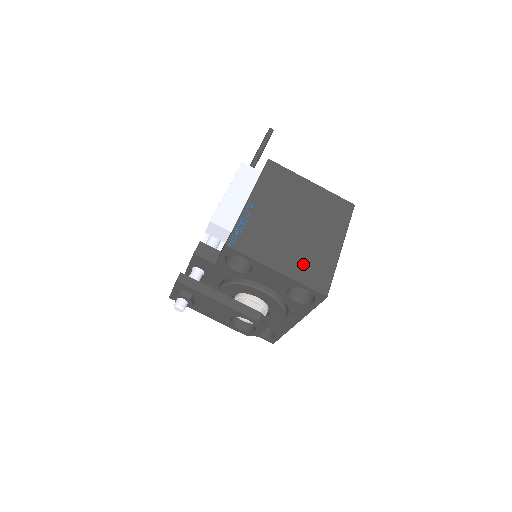
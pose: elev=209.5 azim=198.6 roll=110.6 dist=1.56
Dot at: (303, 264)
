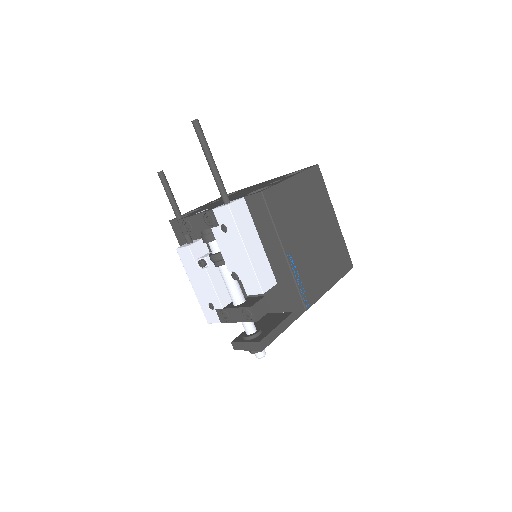
Dot at: (335, 261)
